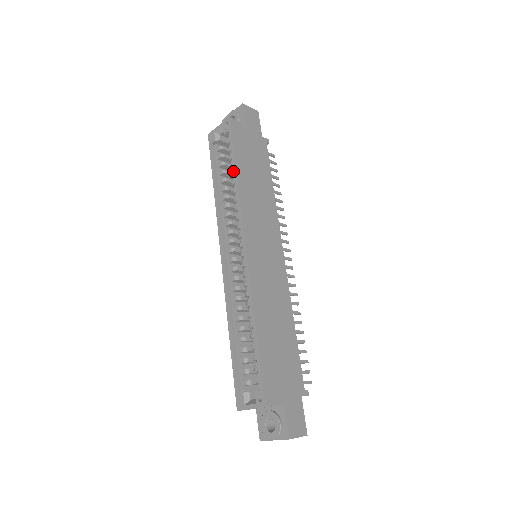
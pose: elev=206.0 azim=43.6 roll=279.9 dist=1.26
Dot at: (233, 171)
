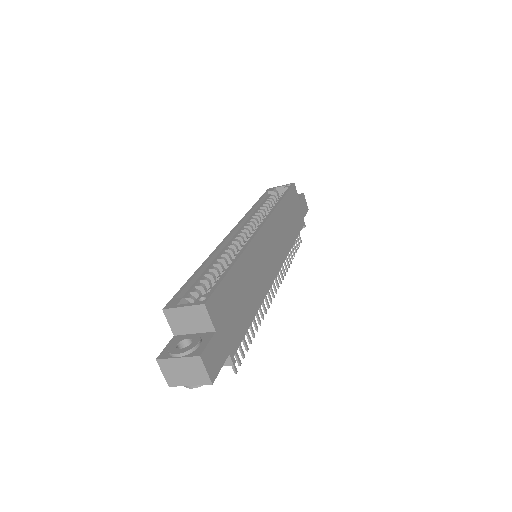
Dot at: (279, 199)
